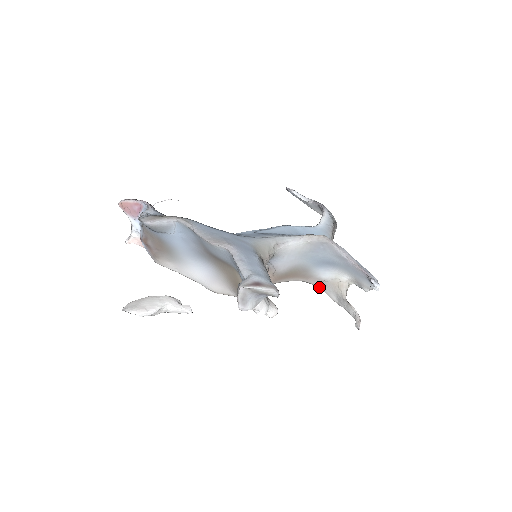
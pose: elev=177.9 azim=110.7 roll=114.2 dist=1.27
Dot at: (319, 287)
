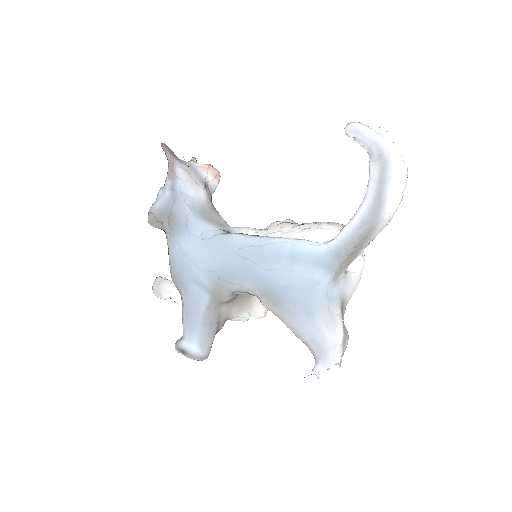
Dot at: occluded
